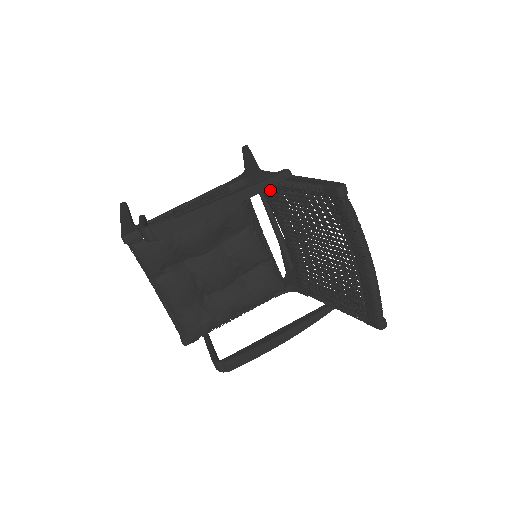
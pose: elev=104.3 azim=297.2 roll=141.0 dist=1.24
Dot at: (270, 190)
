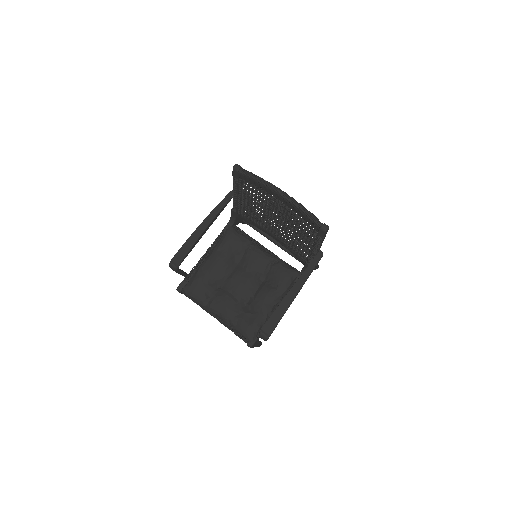
Dot at: (242, 214)
